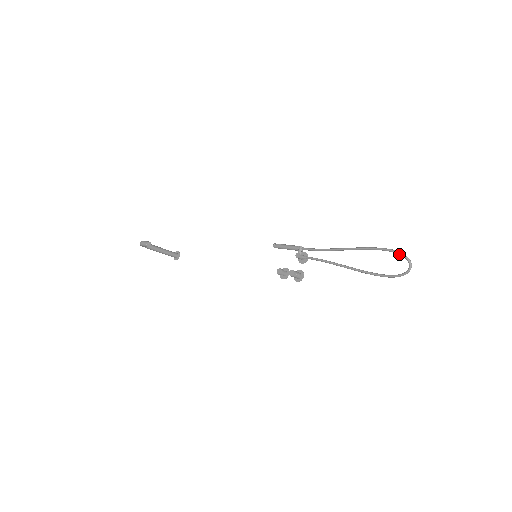
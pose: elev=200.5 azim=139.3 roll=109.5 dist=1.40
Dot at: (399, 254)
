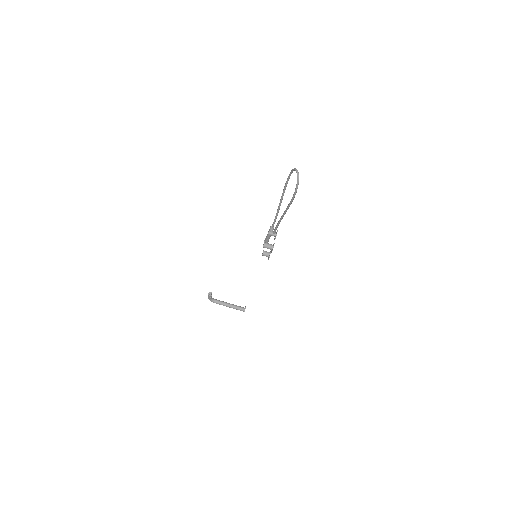
Dot at: (292, 171)
